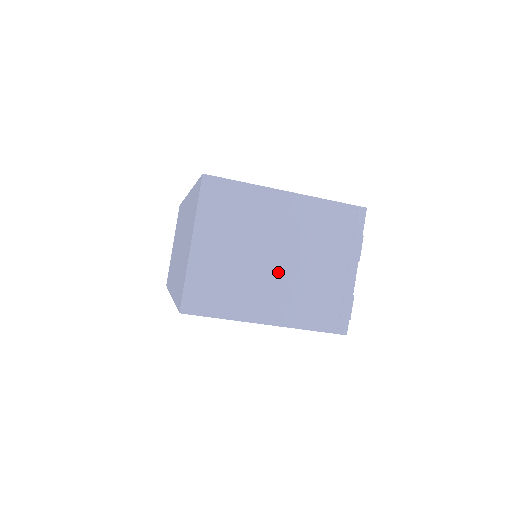
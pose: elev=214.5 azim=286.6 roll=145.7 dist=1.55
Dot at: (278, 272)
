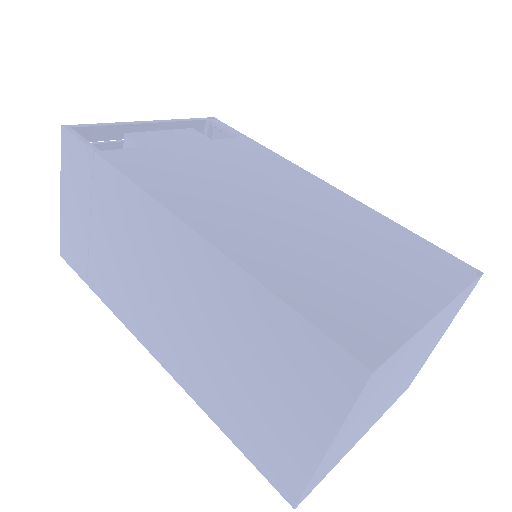
Dot at: (390, 393)
